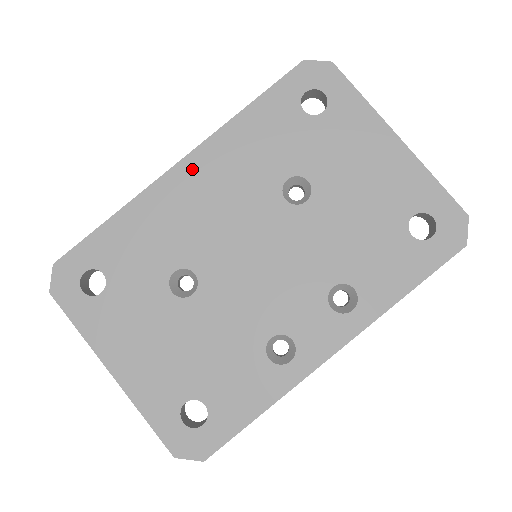
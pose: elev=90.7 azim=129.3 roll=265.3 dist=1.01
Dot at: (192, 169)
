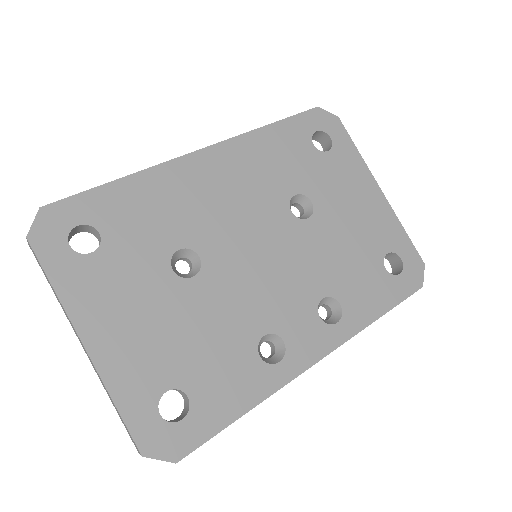
Dot at: (212, 159)
